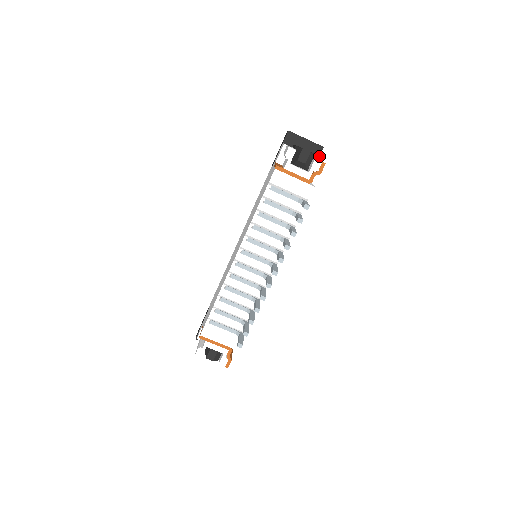
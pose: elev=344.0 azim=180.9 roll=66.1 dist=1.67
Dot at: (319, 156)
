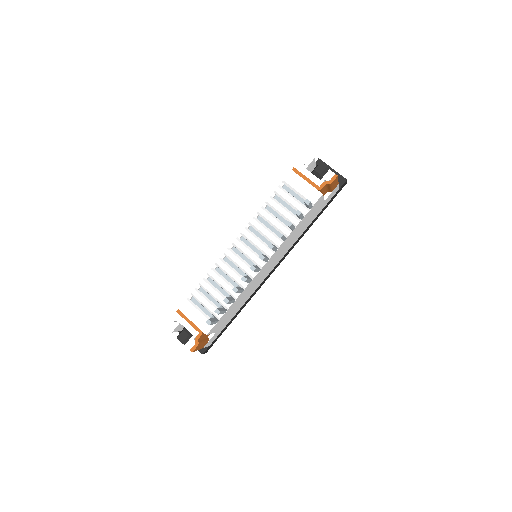
Dot at: (341, 186)
